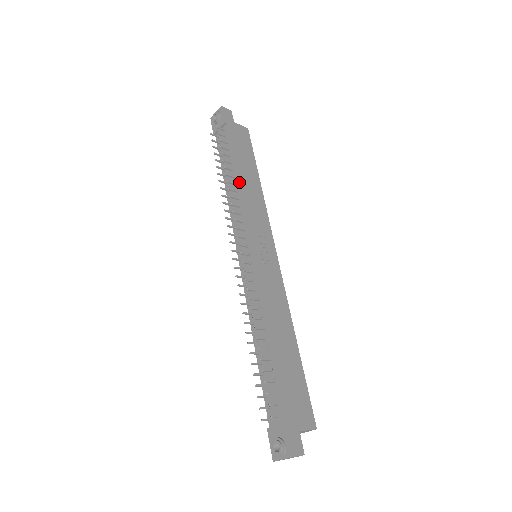
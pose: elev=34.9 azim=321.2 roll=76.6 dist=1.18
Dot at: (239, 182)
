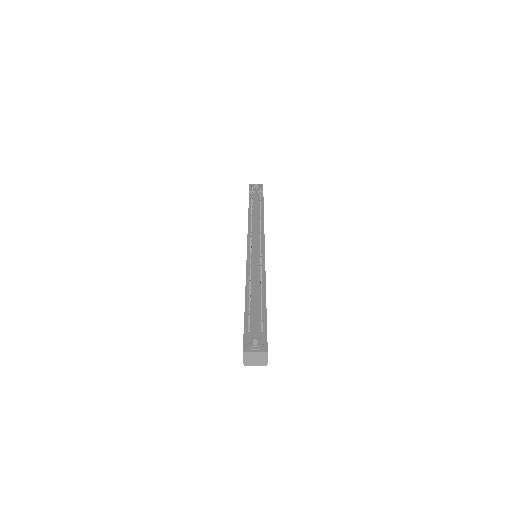
Dot at: occluded
